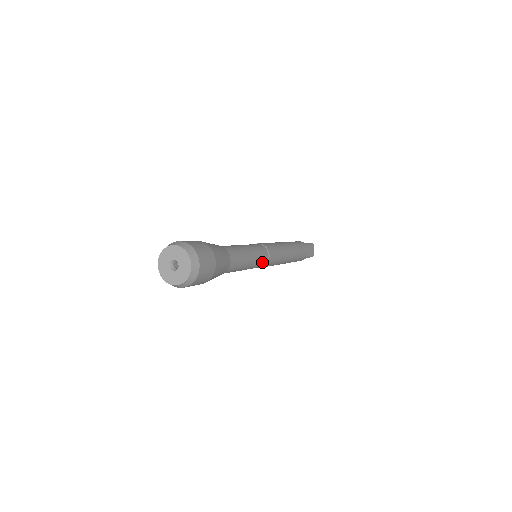
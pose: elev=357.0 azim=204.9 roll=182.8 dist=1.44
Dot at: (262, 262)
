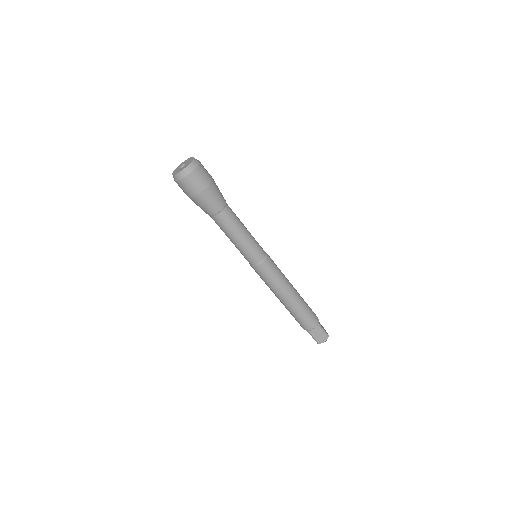
Dot at: (260, 249)
